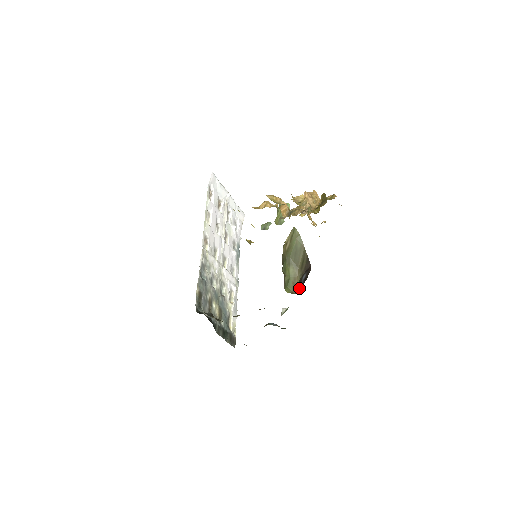
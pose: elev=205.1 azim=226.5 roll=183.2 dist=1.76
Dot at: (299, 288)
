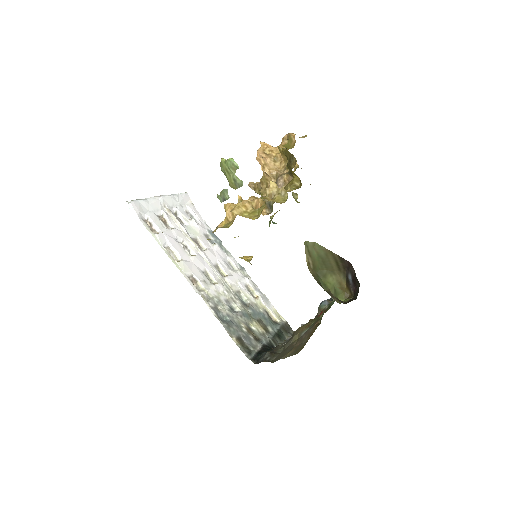
Dot at: (351, 289)
